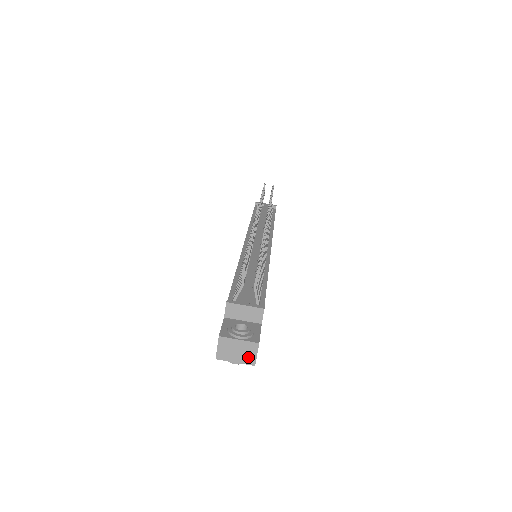
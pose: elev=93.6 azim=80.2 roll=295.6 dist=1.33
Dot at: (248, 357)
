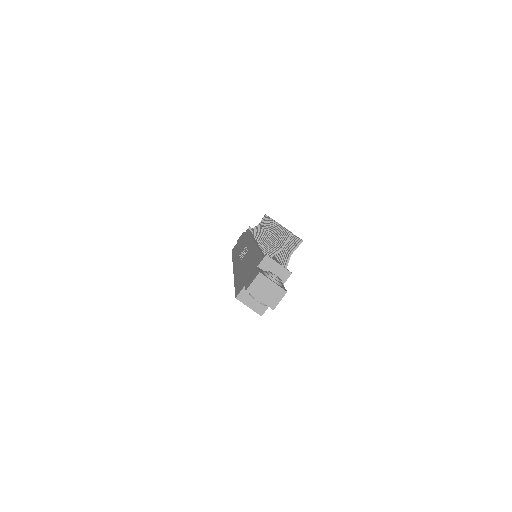
Dot at: (272, 300)
